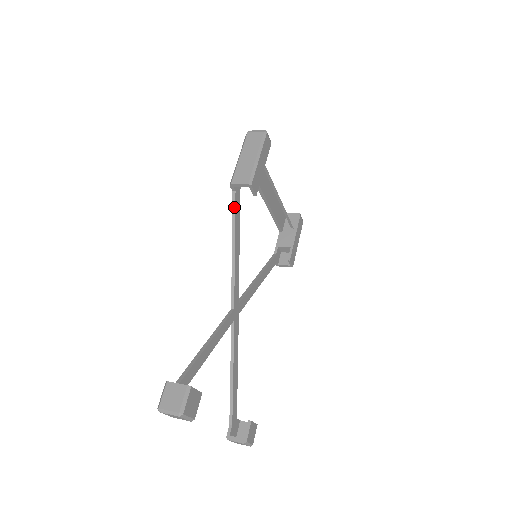
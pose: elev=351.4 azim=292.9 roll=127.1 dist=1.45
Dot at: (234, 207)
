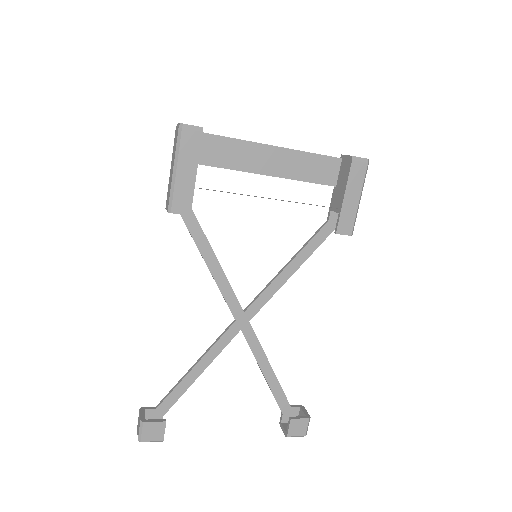
Dot at: (186, 226)
